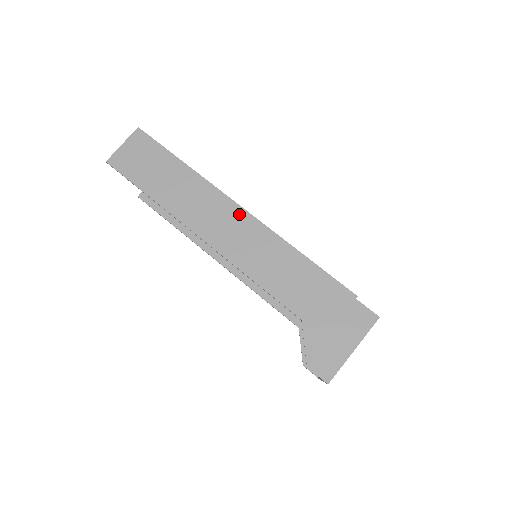
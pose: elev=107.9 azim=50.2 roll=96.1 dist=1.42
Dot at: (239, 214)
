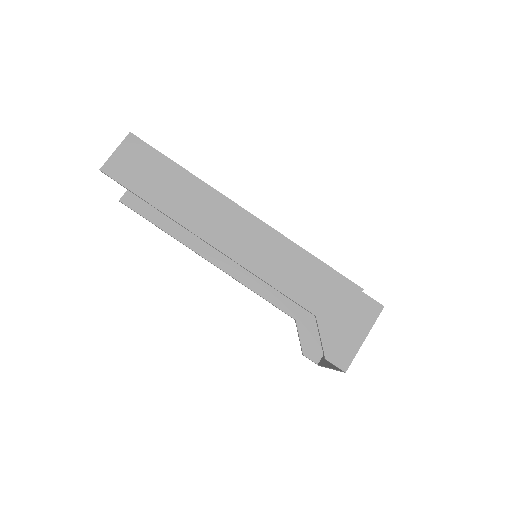
Dot at: (245, 218)
